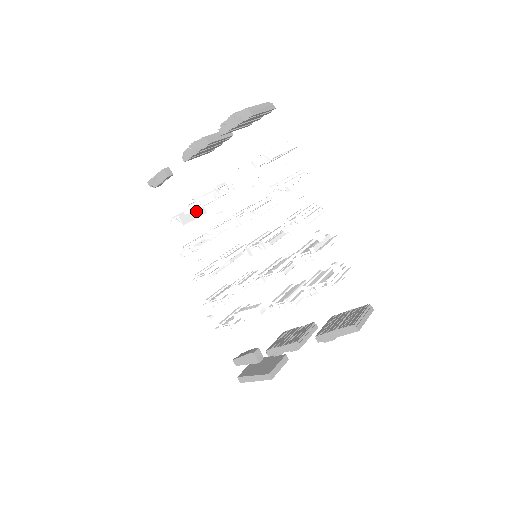
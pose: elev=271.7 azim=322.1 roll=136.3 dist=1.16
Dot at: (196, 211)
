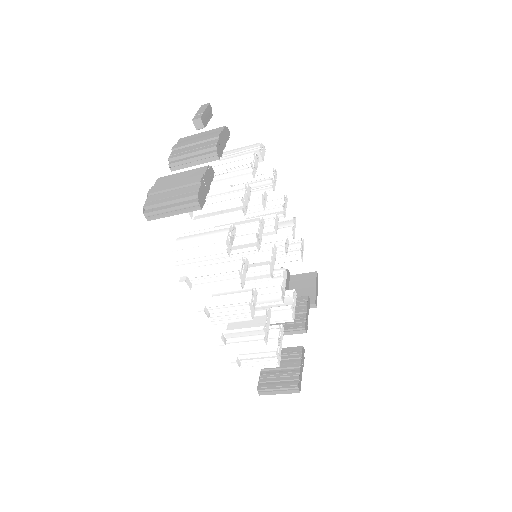
Dot at: occluded
